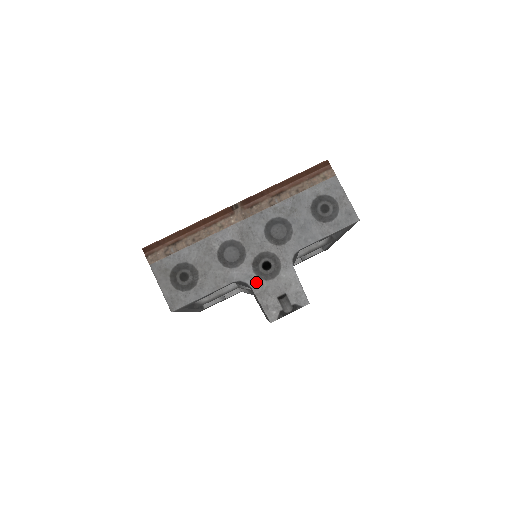
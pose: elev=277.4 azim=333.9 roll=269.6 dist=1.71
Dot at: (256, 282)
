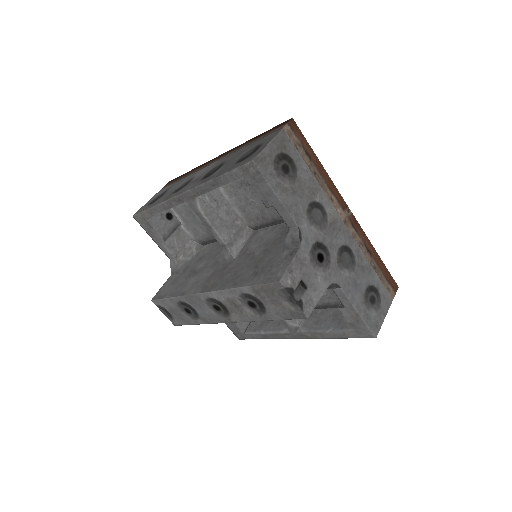
Dot at: (306, 251)
